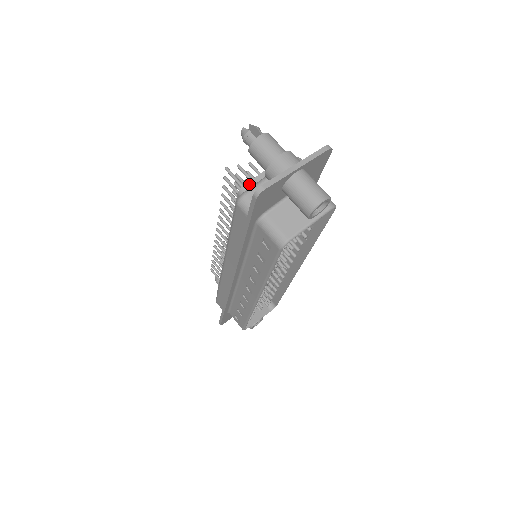
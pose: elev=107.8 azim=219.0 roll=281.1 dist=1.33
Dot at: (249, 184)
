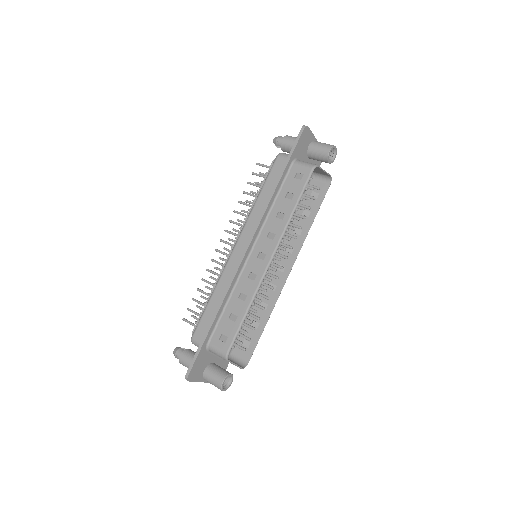
Dot at: occluded
